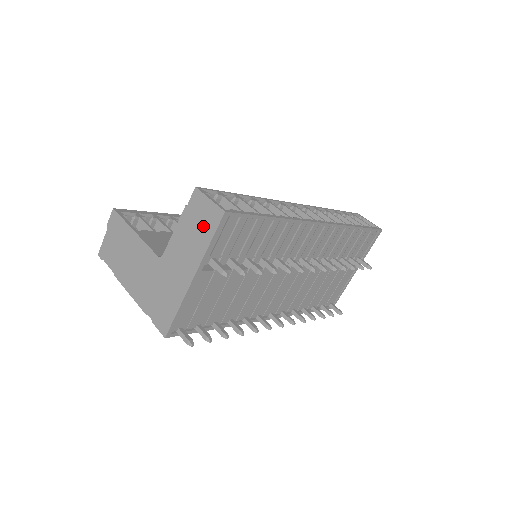
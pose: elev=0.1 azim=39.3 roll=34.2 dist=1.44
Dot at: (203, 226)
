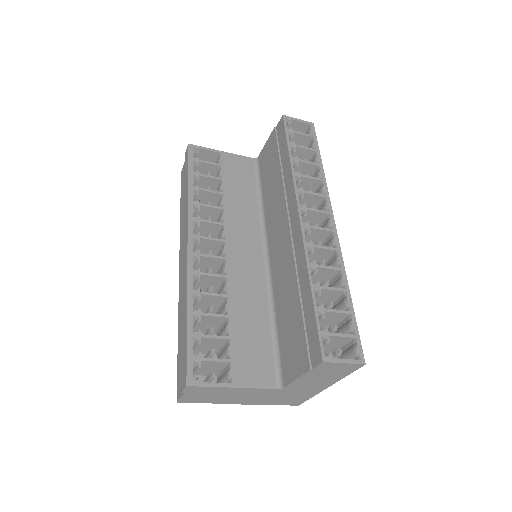
Dot at: (338, 373)
